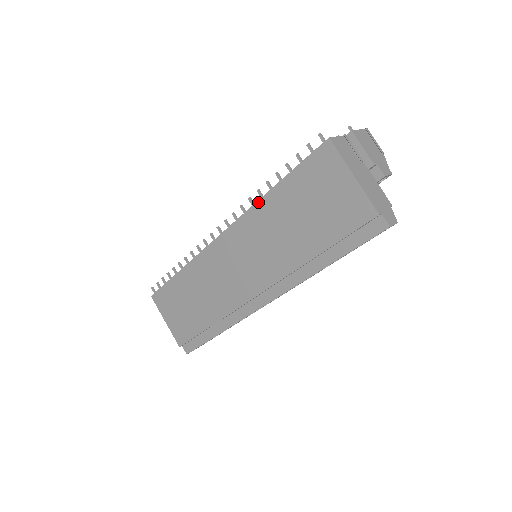
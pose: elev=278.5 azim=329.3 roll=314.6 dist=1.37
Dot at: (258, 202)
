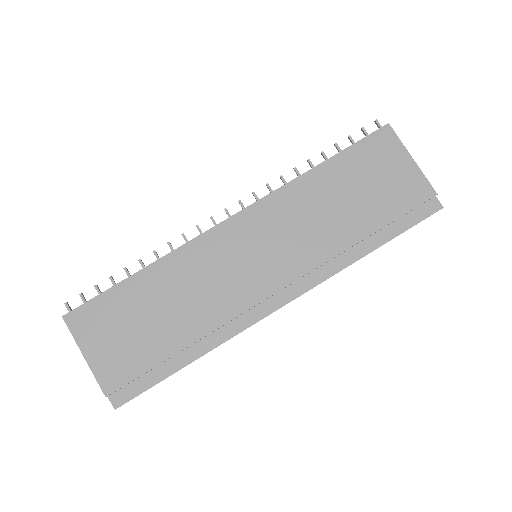
Dot at: (296, 179)
